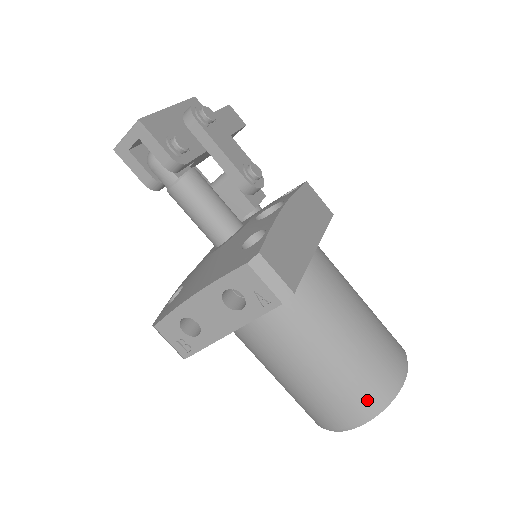
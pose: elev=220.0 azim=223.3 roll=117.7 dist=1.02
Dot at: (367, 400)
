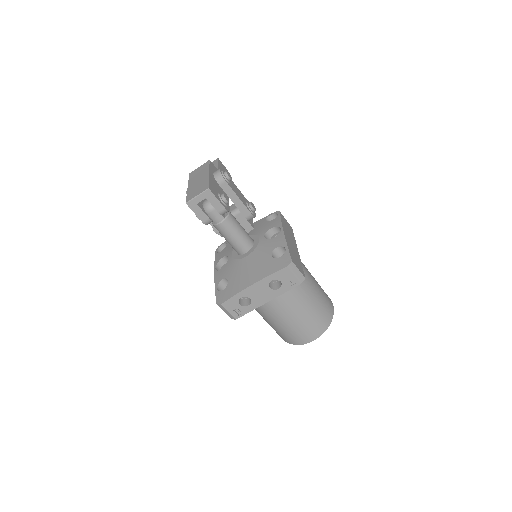
Dot at: (321, 325)
